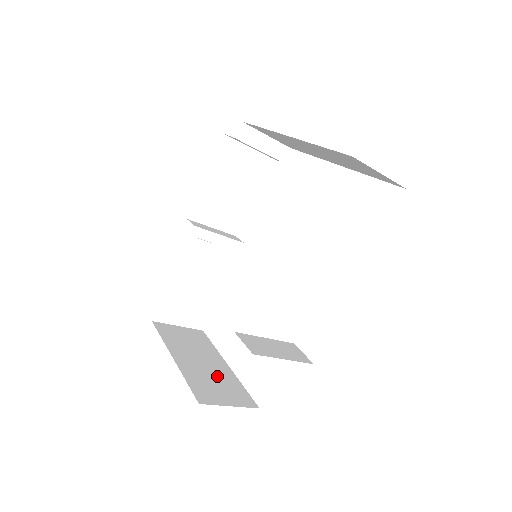
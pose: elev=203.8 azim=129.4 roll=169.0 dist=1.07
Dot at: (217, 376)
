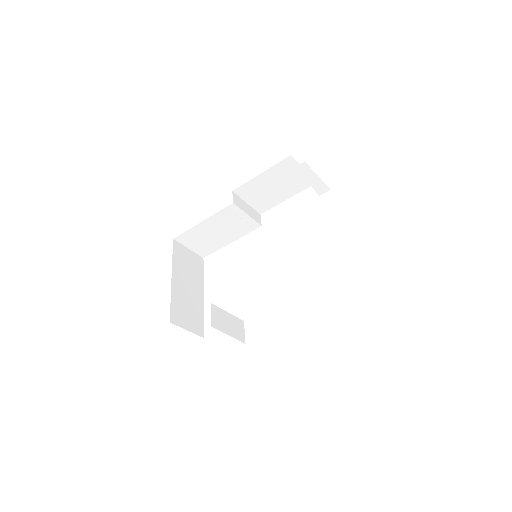
Dot at: (192, 303)
